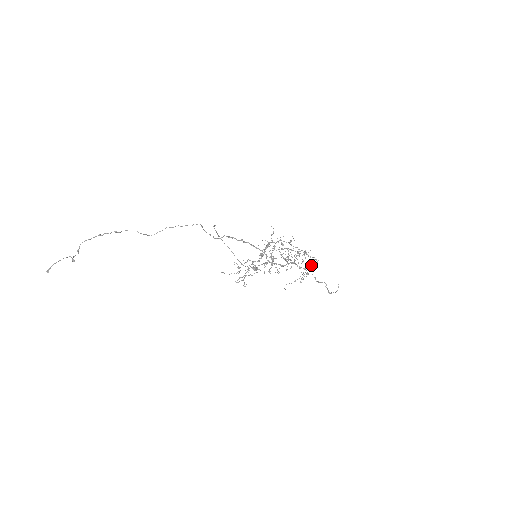
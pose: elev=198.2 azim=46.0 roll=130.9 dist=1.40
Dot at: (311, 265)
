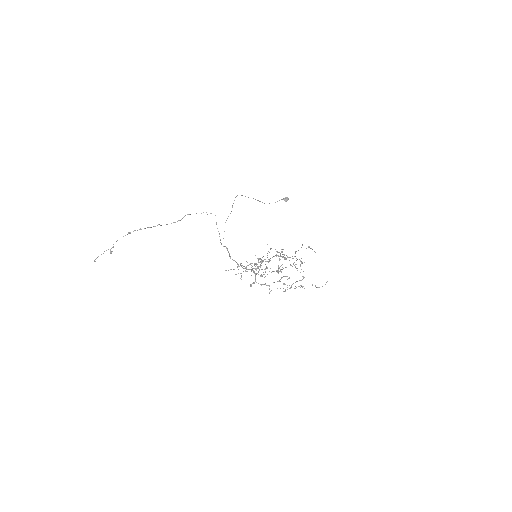
Dot at: occluded
